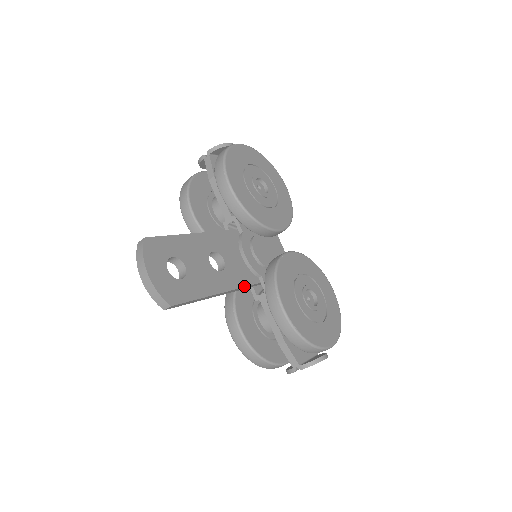
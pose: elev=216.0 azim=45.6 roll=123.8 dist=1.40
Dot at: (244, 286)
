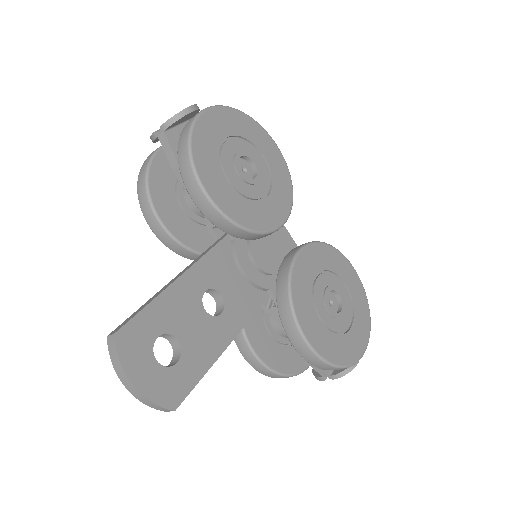
Dot at: (252, 315)
